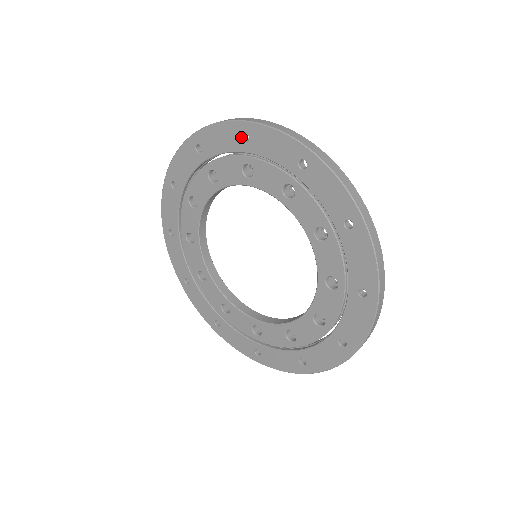
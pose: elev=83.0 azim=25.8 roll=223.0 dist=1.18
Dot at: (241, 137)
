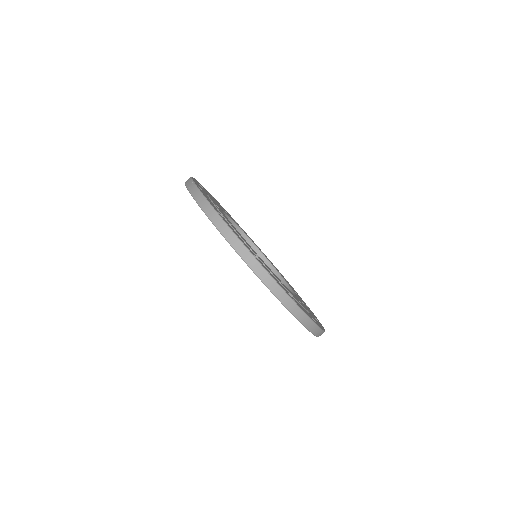
Dot at: occluded
